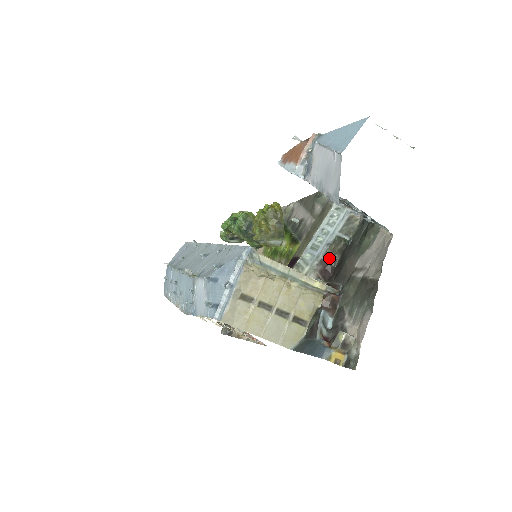
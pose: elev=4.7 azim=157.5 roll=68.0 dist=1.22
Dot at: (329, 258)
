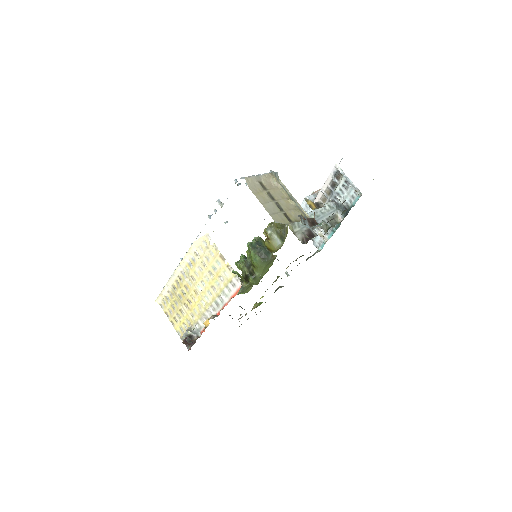
Dot at: (314, 232)
